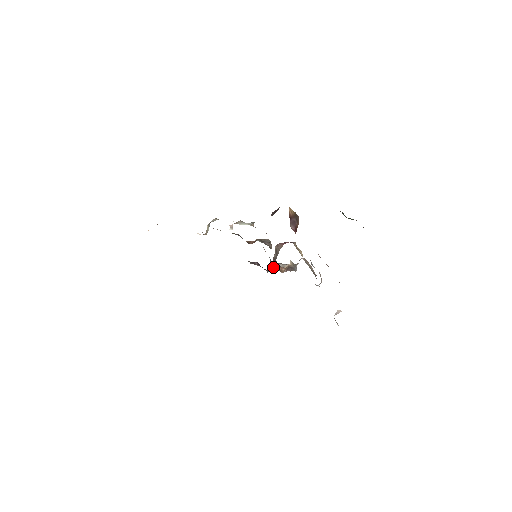
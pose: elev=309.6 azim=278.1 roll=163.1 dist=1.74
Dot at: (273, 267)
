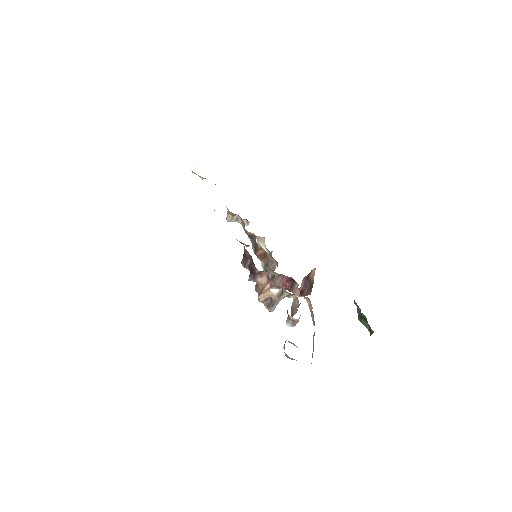
Dot at: (259, 279)
